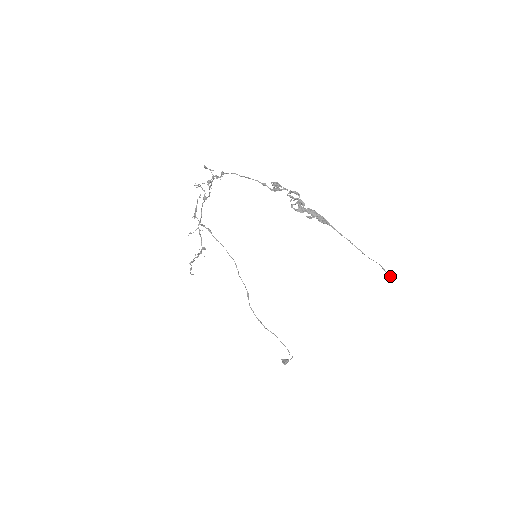
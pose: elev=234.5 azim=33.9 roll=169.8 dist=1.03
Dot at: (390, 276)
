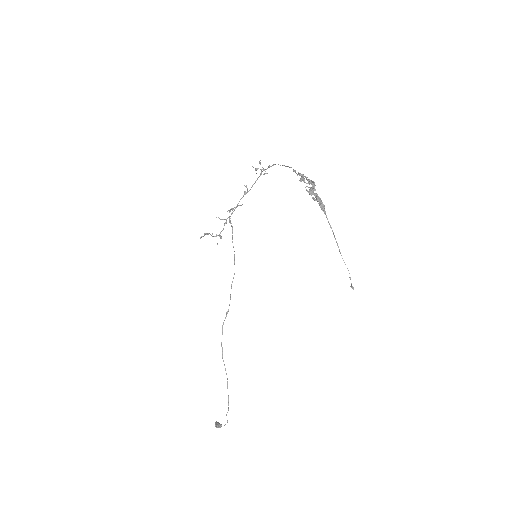
Dot at: (353, 289)
